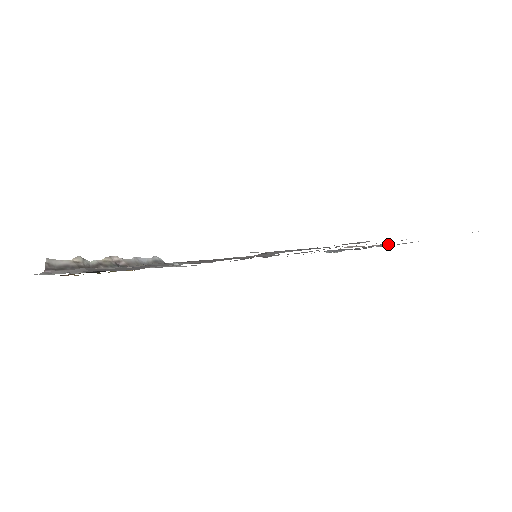
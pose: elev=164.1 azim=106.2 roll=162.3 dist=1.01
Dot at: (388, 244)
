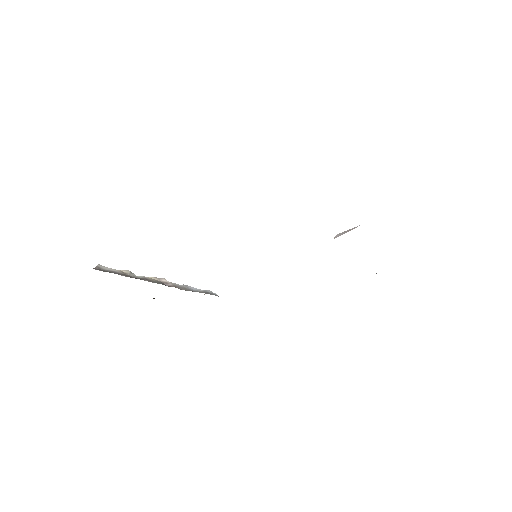
Dot at: occluded
